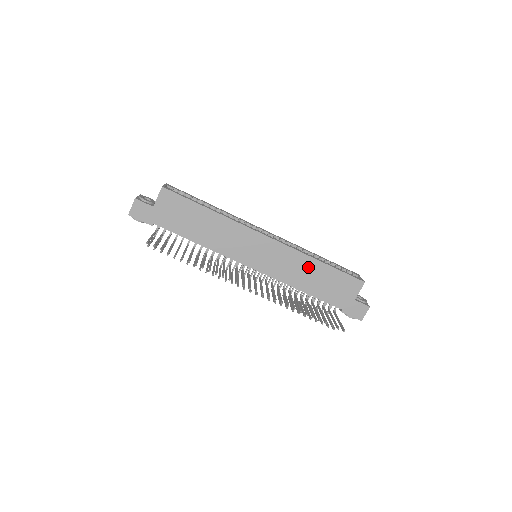
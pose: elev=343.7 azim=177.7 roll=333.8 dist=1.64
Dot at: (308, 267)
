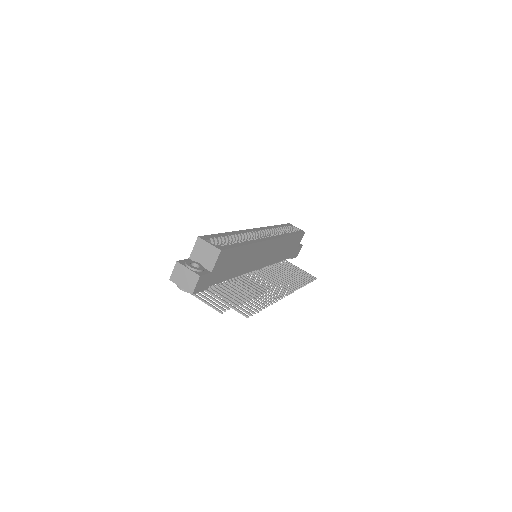
Dot at: (285, 244)
